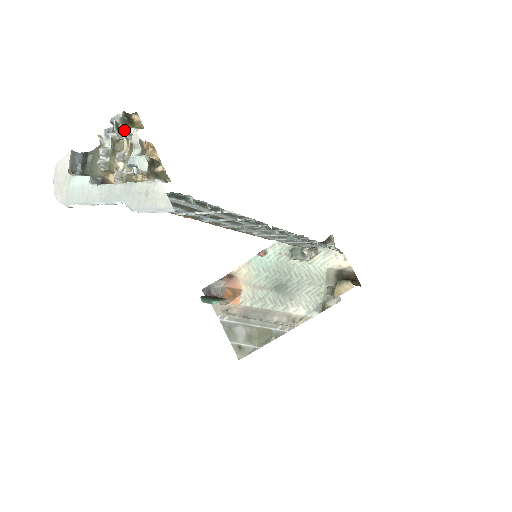
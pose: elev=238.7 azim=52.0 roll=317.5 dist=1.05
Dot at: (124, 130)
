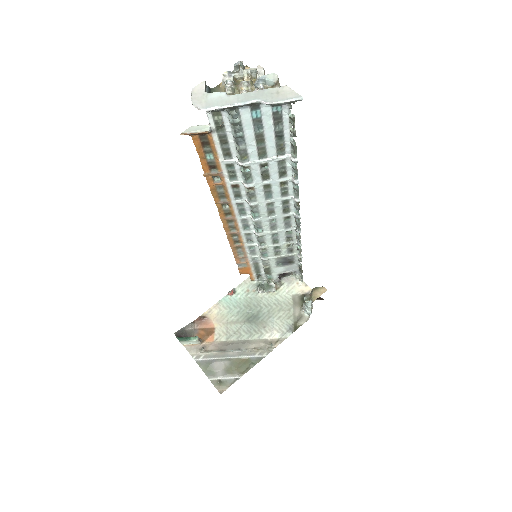
Dot at: (246, 69)
